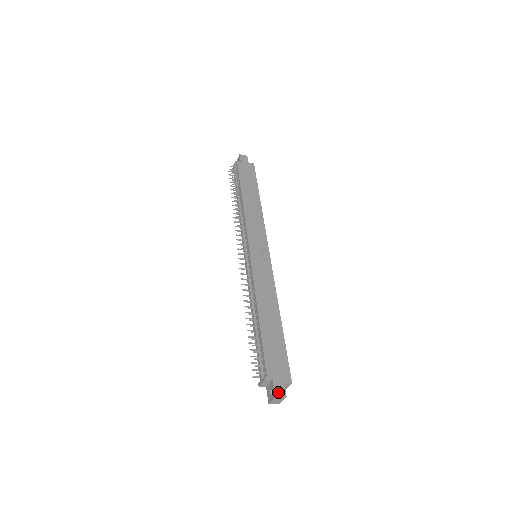
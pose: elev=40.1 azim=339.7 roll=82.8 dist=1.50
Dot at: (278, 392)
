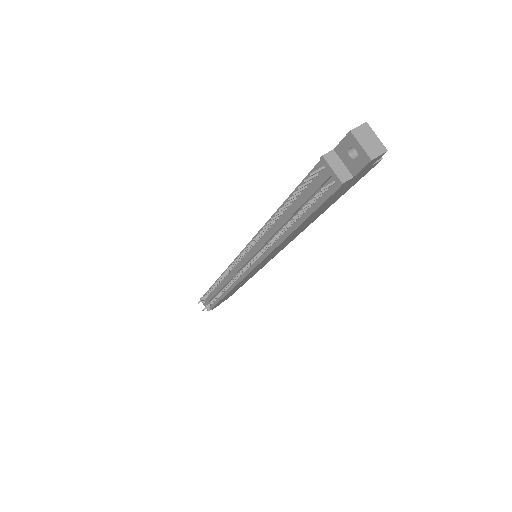
Dot at: (350, 133)
